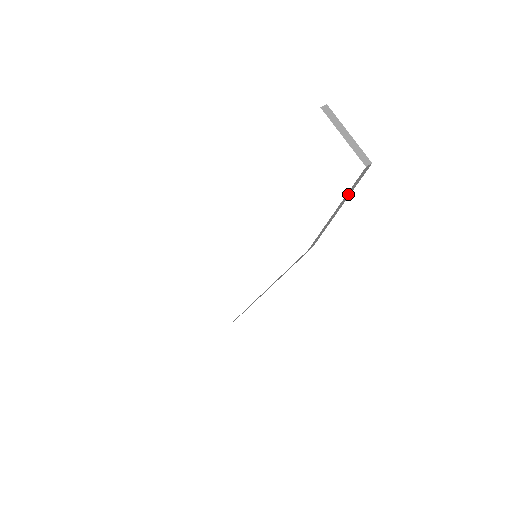
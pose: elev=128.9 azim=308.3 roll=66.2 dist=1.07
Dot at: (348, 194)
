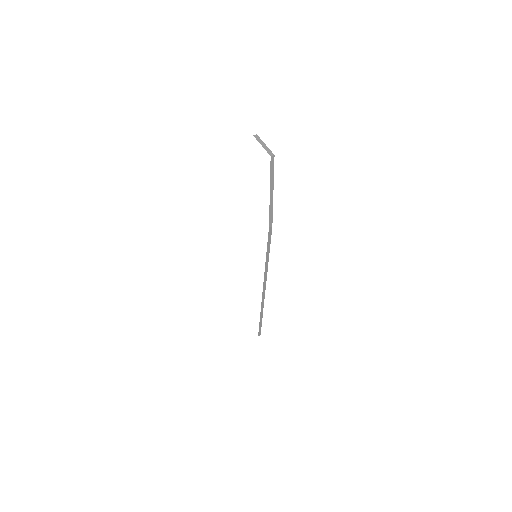
Dot at: (272, 178)
